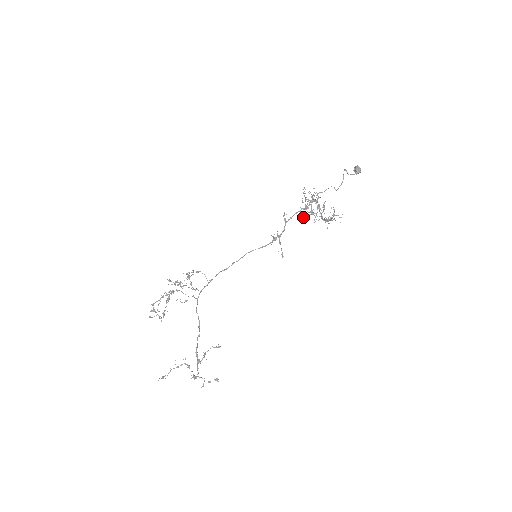
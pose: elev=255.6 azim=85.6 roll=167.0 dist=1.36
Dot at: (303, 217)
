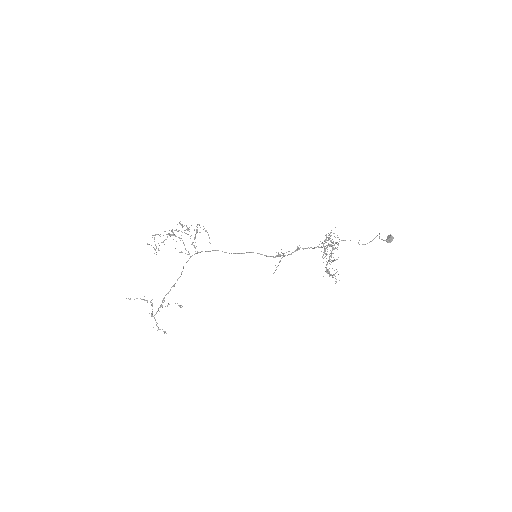
Dot at: occluded
